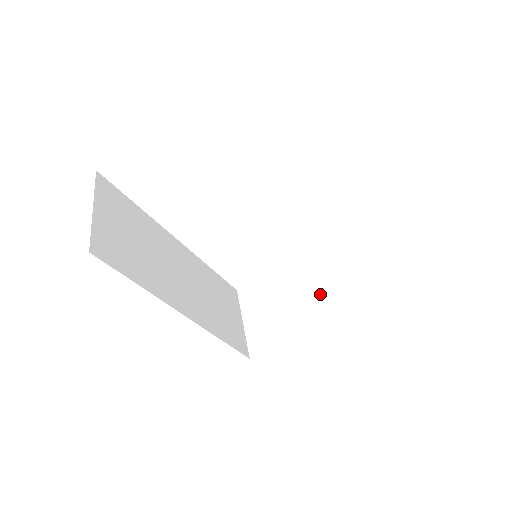
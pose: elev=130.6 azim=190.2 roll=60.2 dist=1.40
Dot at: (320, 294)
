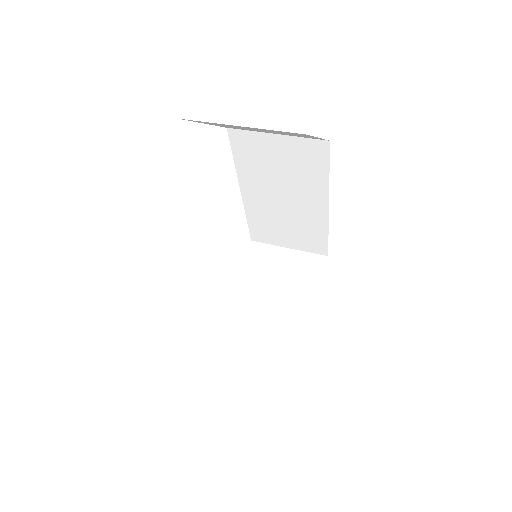
Dot at: (285, 284)
